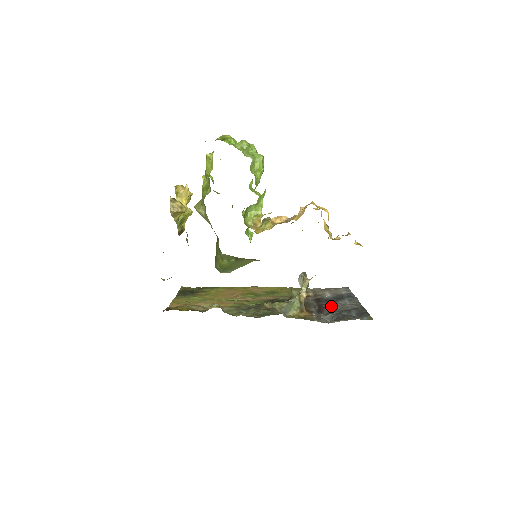
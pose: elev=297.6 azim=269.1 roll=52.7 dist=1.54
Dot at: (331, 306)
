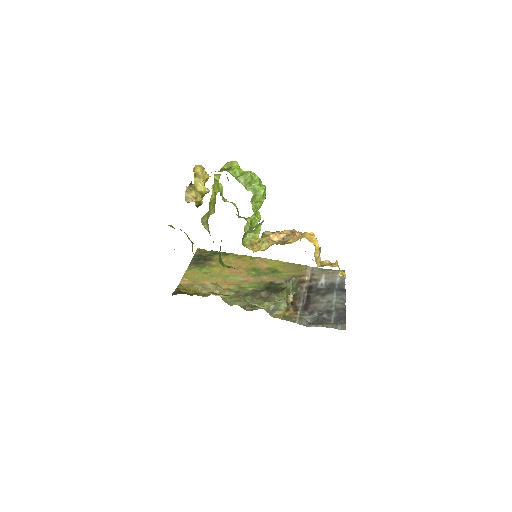
Dot at: (318, 302)
